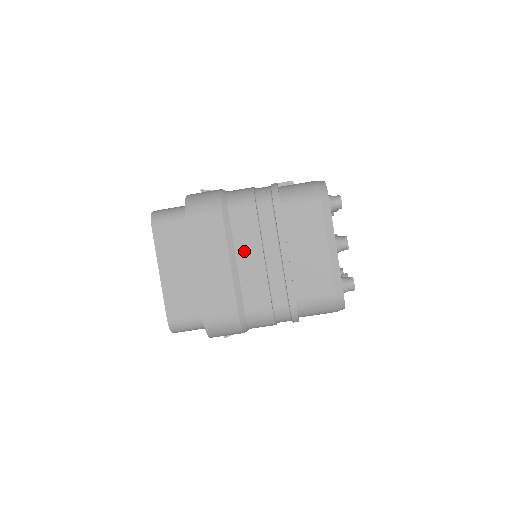
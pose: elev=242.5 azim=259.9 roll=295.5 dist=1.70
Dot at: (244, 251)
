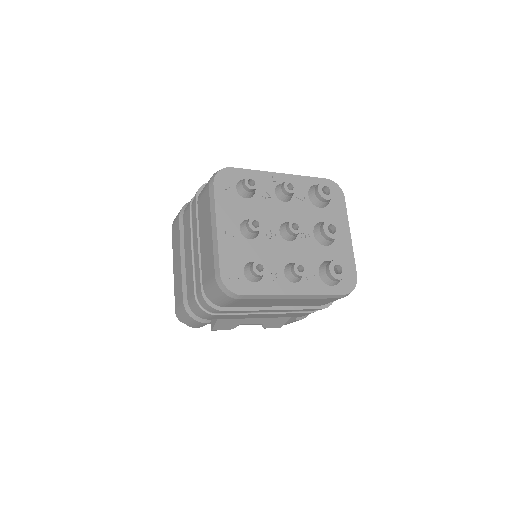
Dot at: (187, 247)
